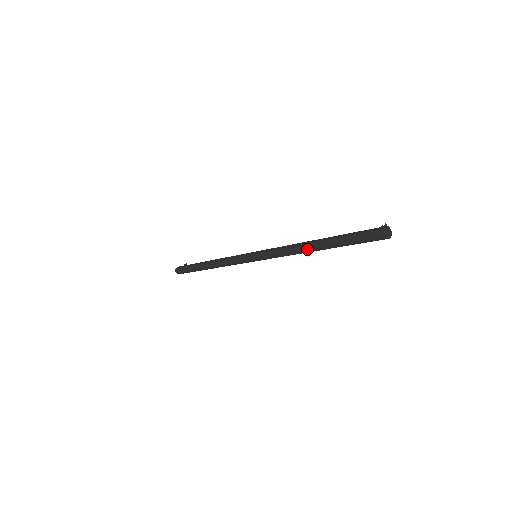
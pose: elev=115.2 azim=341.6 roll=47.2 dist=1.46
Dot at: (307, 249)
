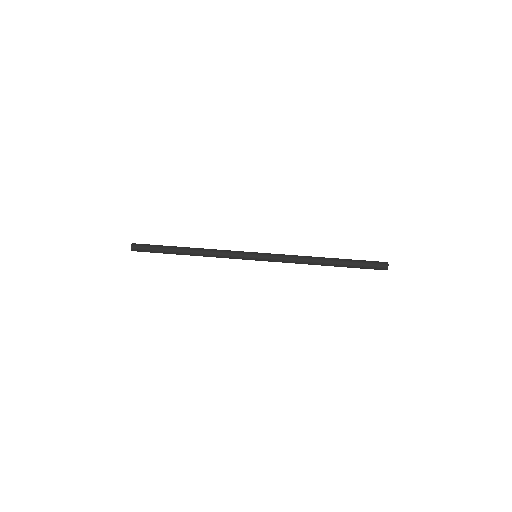
Dot at: (319, 260)
